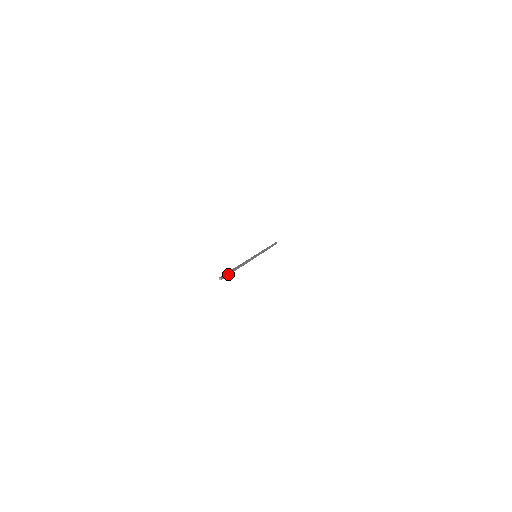
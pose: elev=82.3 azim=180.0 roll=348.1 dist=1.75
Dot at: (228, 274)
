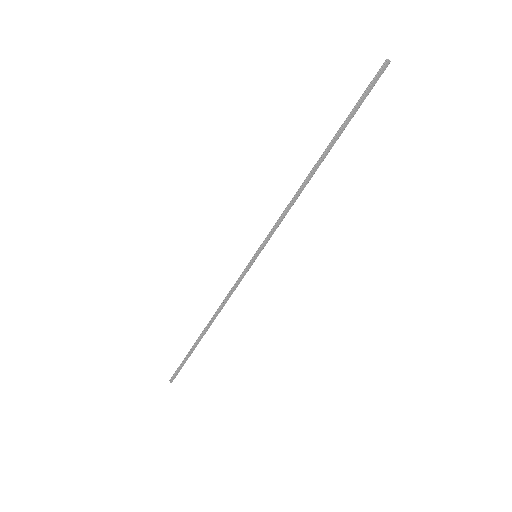
Dot at: (363, 99)
